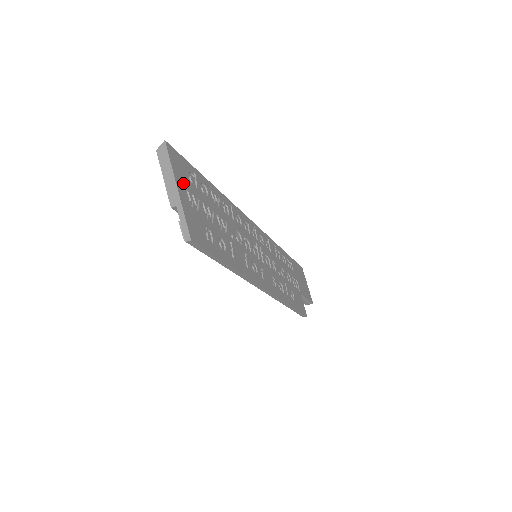
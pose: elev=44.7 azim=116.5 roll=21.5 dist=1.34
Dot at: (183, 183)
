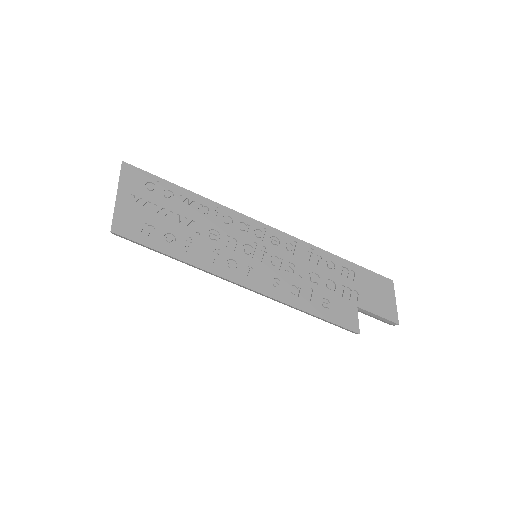
Dot at: (130, 190)
